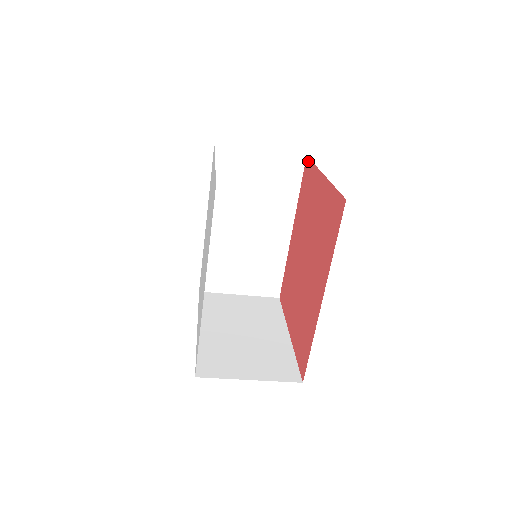
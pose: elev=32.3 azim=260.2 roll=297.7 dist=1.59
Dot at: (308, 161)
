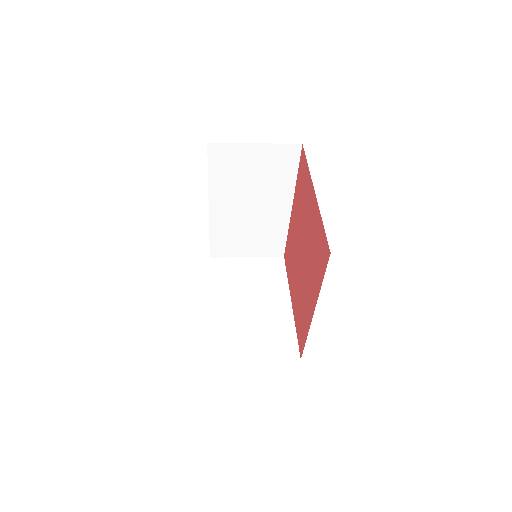
Dot at: (303, 154)
